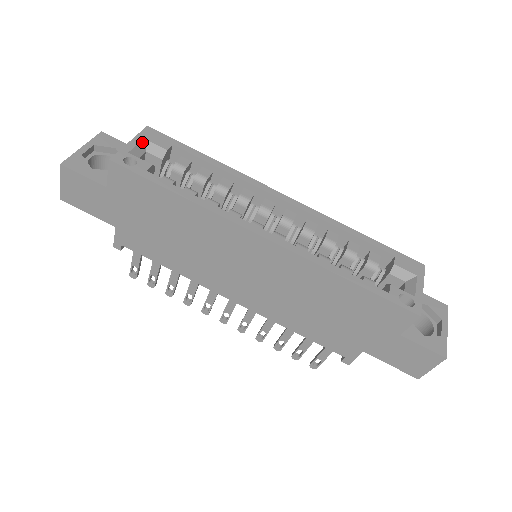
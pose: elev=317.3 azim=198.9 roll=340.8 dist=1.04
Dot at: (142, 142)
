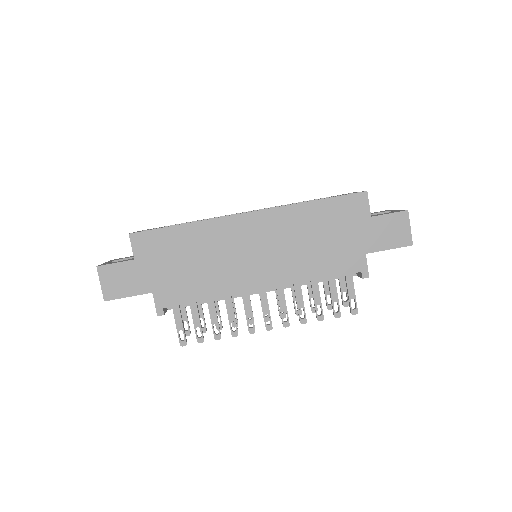
Dot at: occluded
